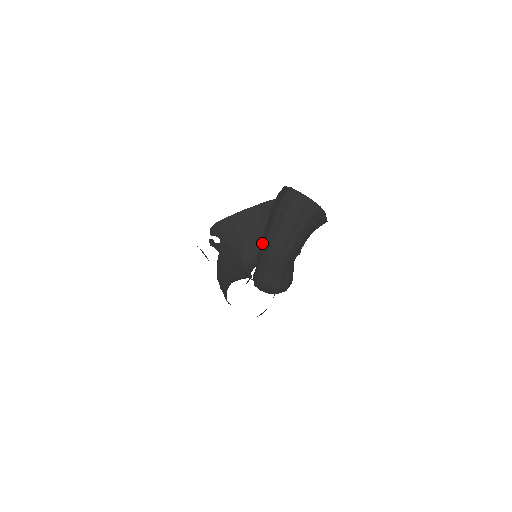
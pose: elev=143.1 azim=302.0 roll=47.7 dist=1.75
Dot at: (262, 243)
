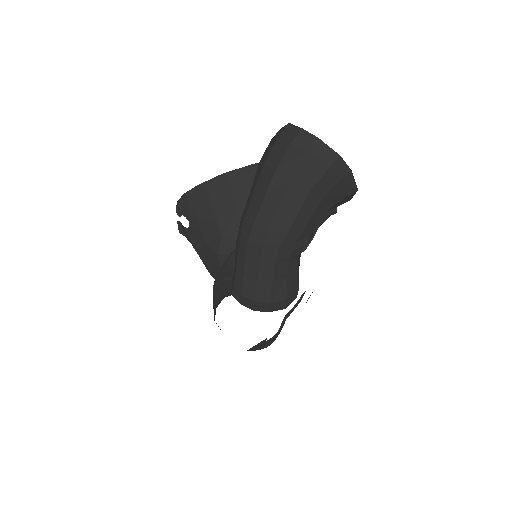
Dot at: (241, 222)
